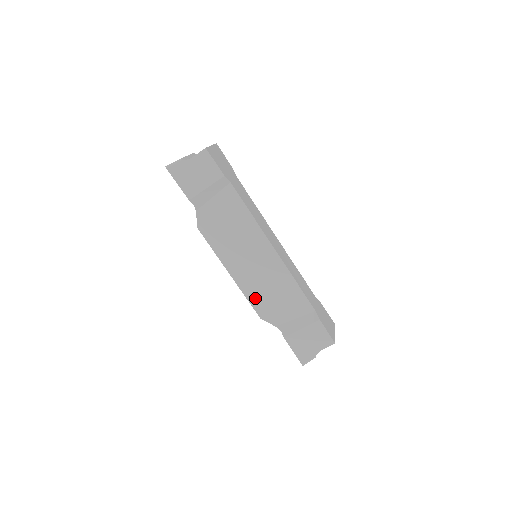
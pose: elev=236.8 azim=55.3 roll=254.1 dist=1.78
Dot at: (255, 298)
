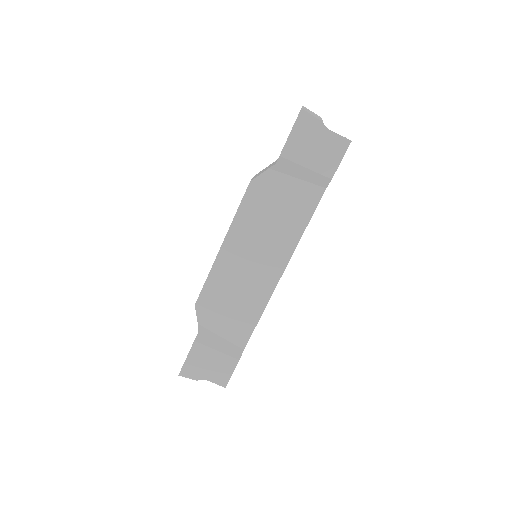
Dot at: (214, 286)
